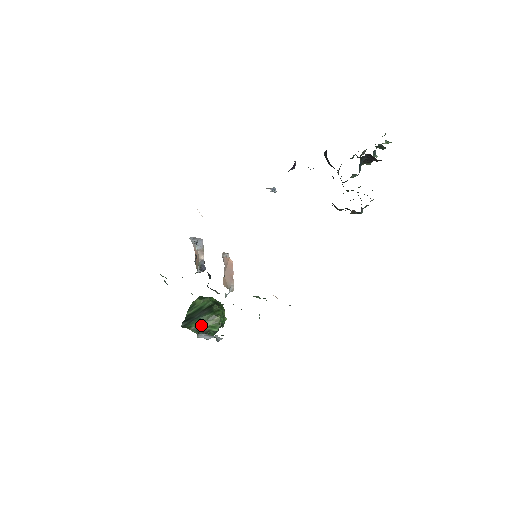
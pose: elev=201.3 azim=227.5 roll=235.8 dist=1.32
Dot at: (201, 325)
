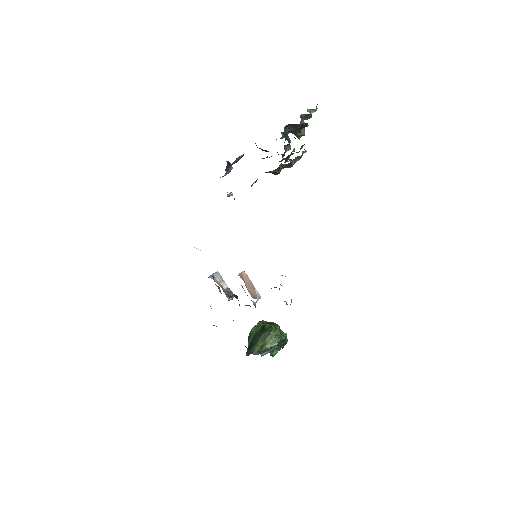
Dot at: (261, 346)
